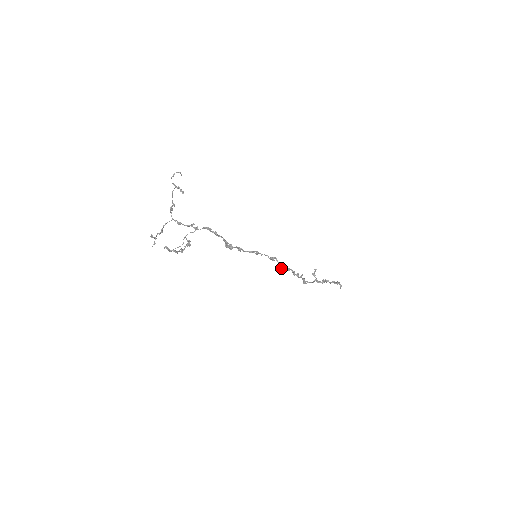
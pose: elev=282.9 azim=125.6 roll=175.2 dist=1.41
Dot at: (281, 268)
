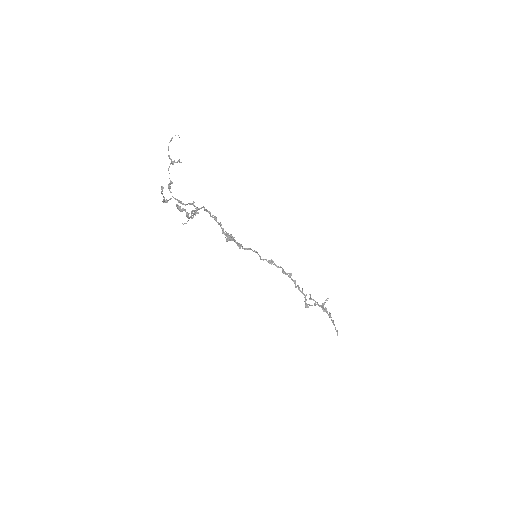
Dot at: (283, 272)
